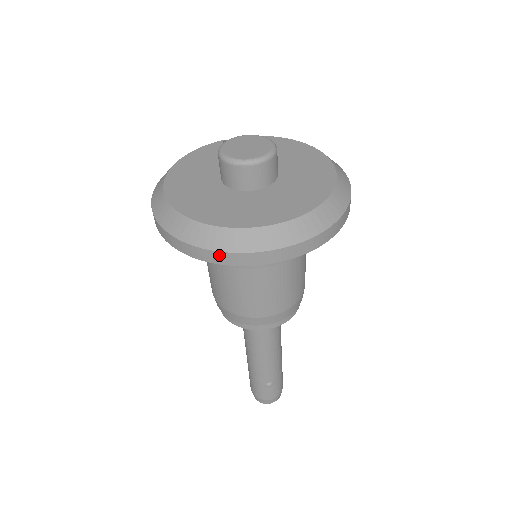
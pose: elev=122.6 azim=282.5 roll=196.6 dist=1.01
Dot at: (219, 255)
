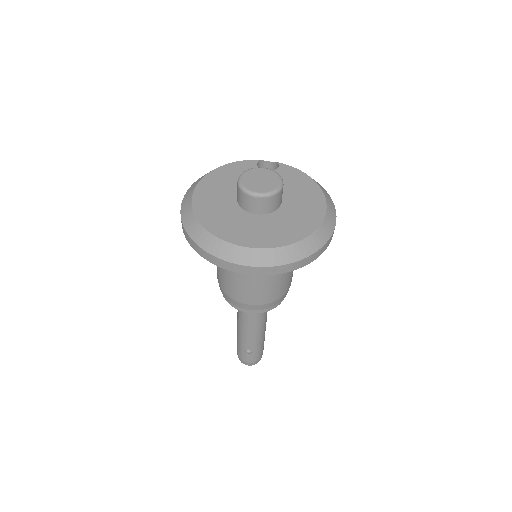
Dot at: (208, 255)
